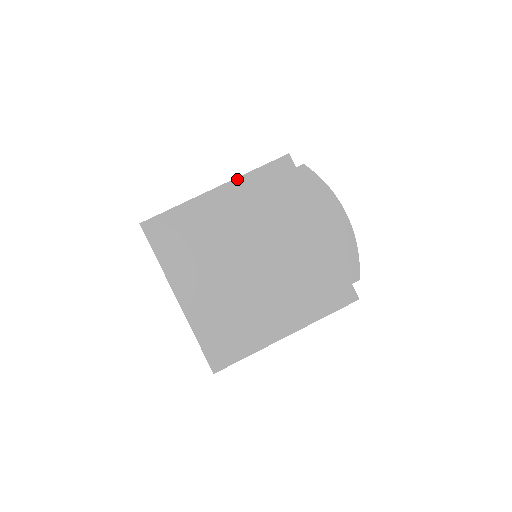
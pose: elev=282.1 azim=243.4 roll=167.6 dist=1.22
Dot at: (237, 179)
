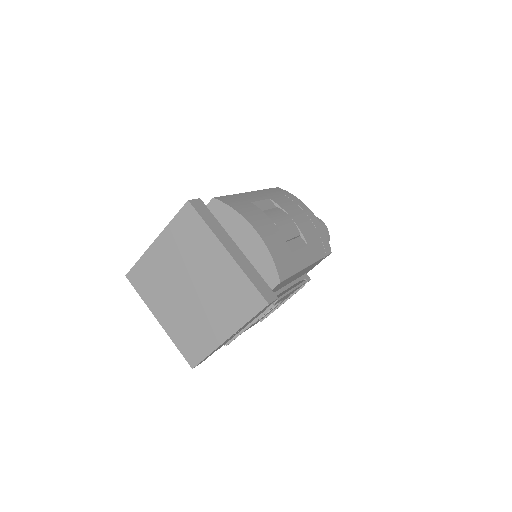
Dot at: (164, 231)
